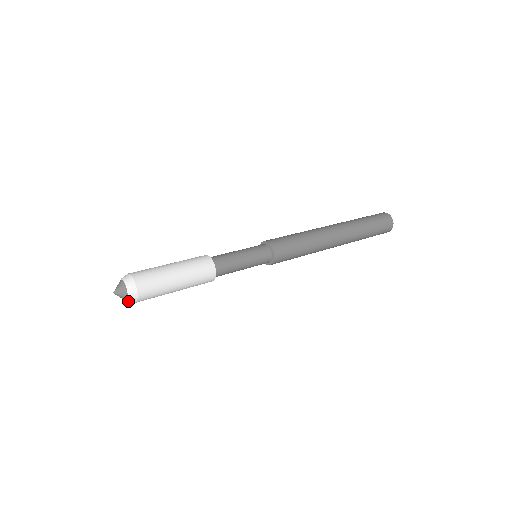
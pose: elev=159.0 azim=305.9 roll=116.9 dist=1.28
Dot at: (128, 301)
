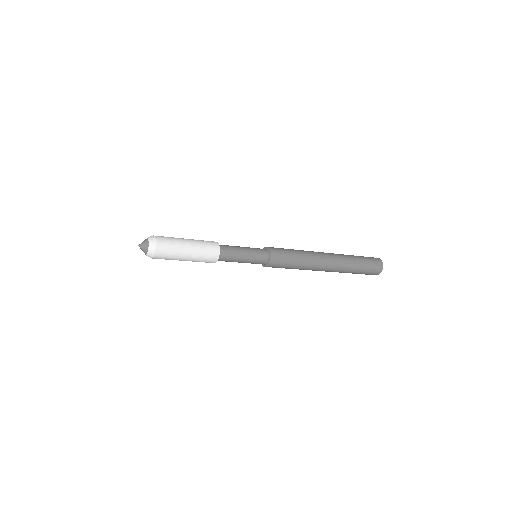
Dot at: (147, 255)
